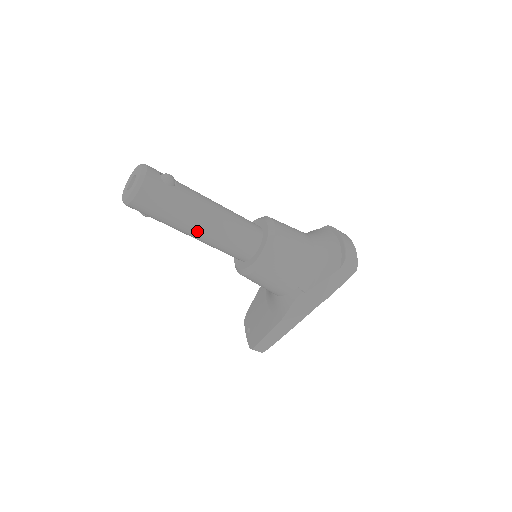
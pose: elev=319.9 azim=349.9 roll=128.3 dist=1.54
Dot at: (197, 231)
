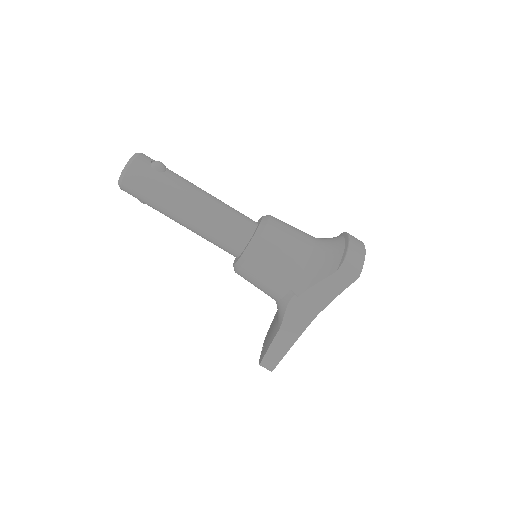
Dot at: (183, 218)
